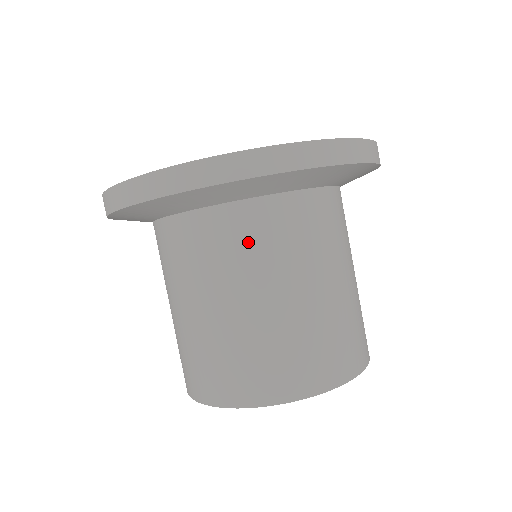
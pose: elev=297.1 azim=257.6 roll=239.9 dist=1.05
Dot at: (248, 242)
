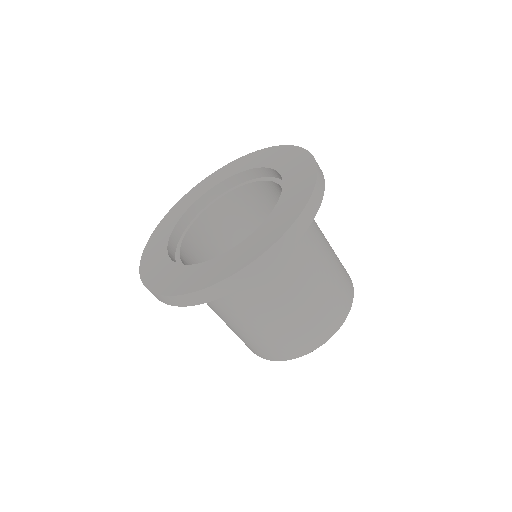
Dot at: (277, 278)
